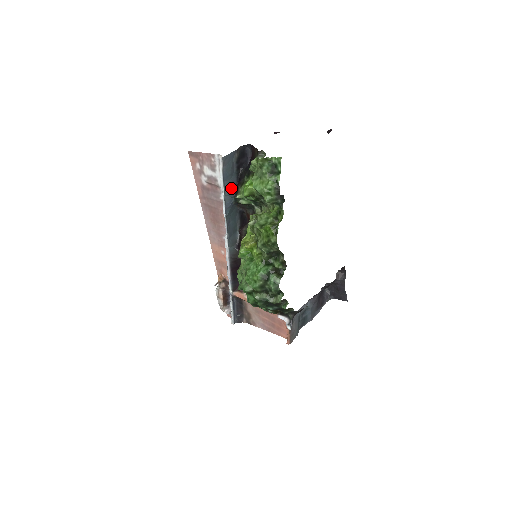
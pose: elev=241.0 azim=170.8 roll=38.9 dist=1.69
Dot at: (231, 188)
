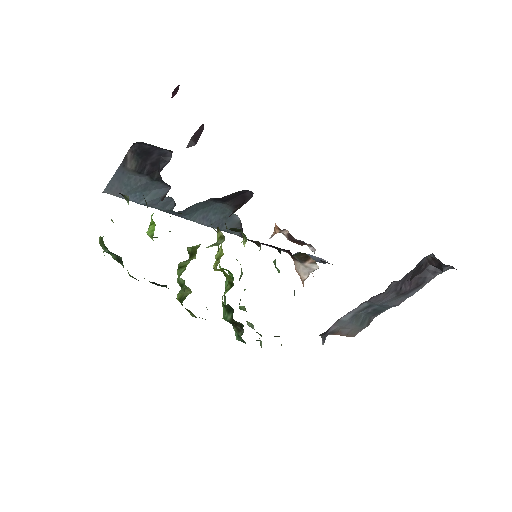
Dot at: (162, 199)
